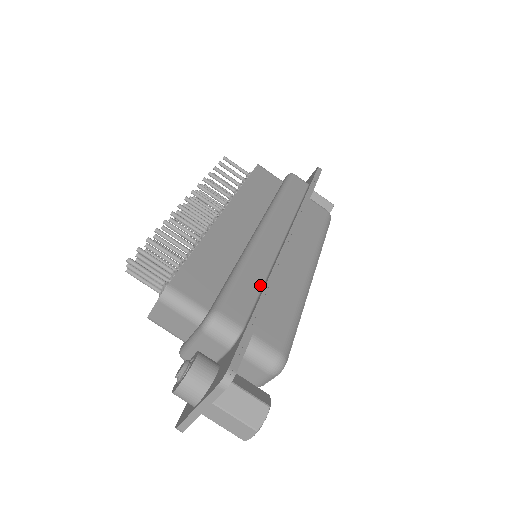
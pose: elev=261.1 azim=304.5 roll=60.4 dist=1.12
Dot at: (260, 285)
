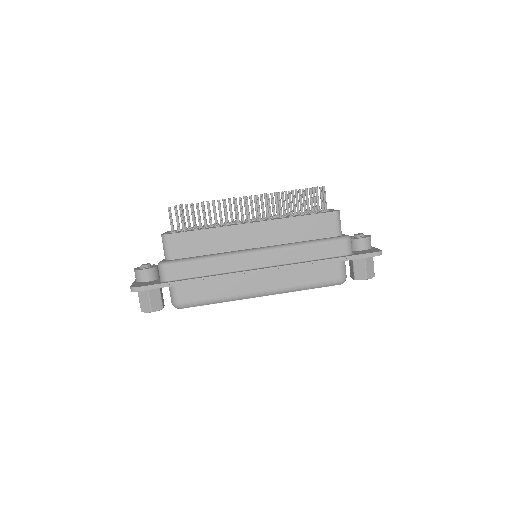
Dot at: (204, 274)
